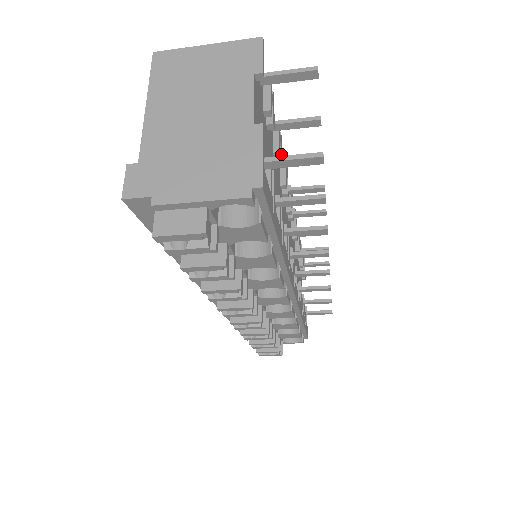
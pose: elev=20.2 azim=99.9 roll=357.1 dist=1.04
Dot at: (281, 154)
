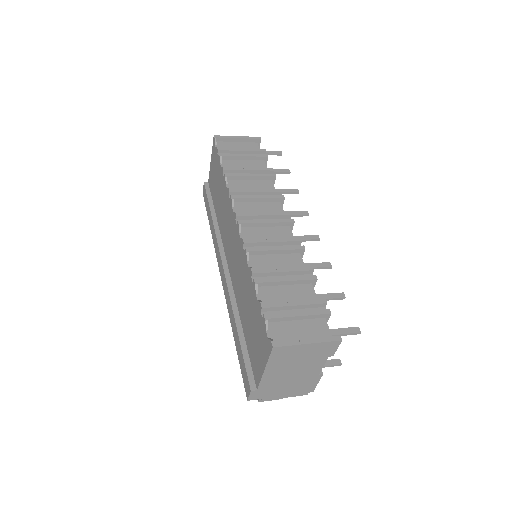
Dot at: occluded
